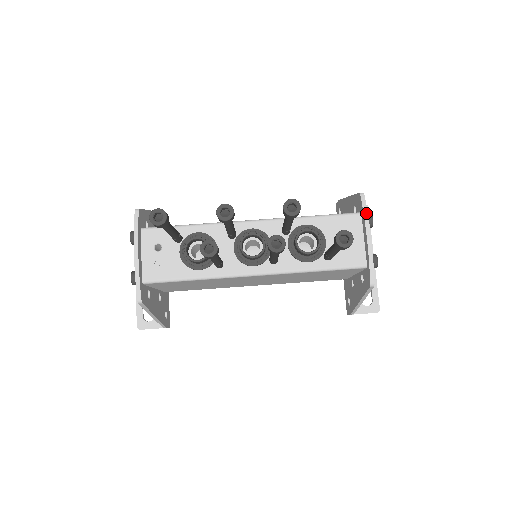
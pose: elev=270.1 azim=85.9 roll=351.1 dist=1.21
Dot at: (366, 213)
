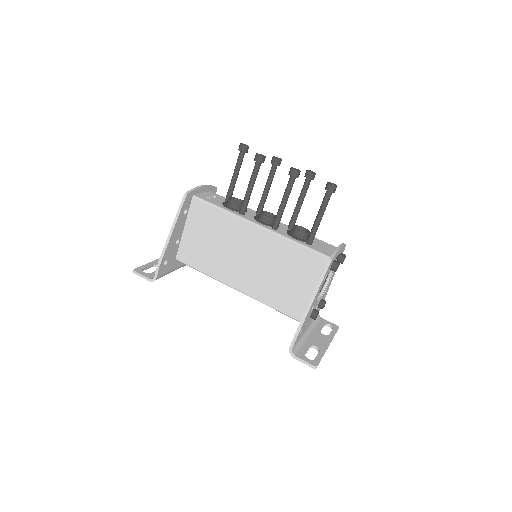
Dot at: (344, 244)
